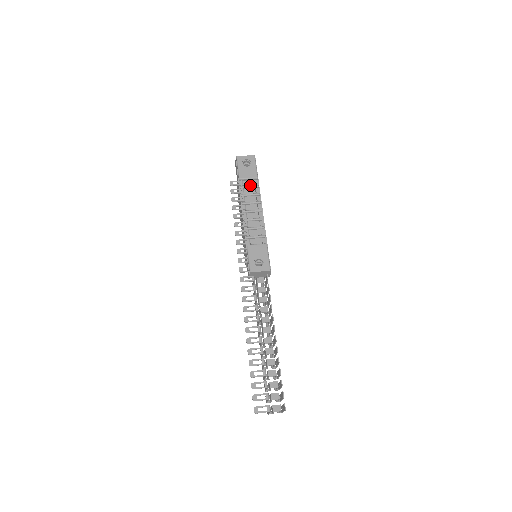
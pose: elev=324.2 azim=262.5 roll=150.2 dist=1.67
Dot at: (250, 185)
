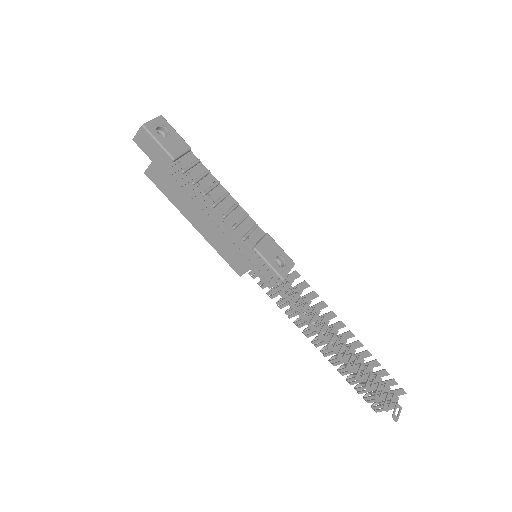
Dot at: (189, 163)
